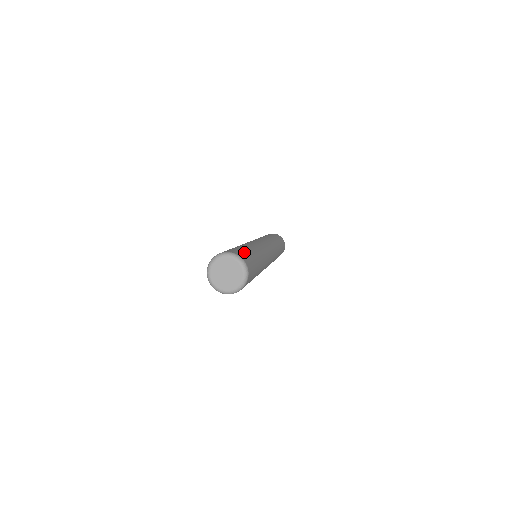
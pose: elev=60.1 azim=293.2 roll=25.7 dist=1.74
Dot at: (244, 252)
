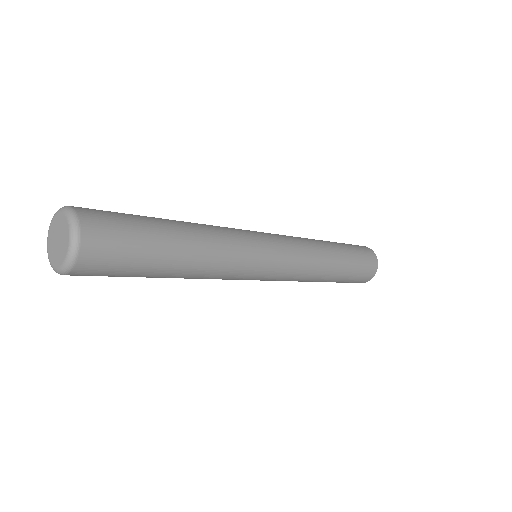
Dot at: (116, 212)
